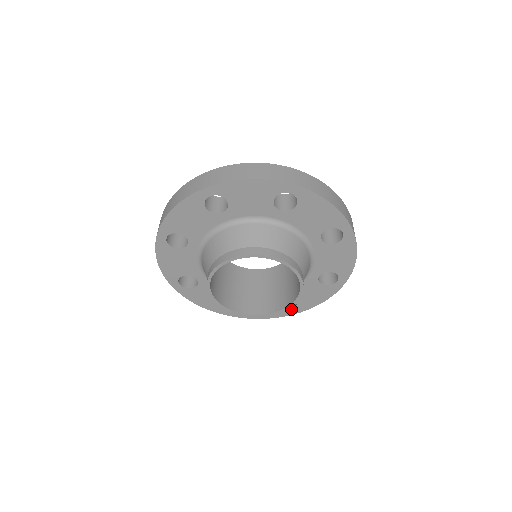
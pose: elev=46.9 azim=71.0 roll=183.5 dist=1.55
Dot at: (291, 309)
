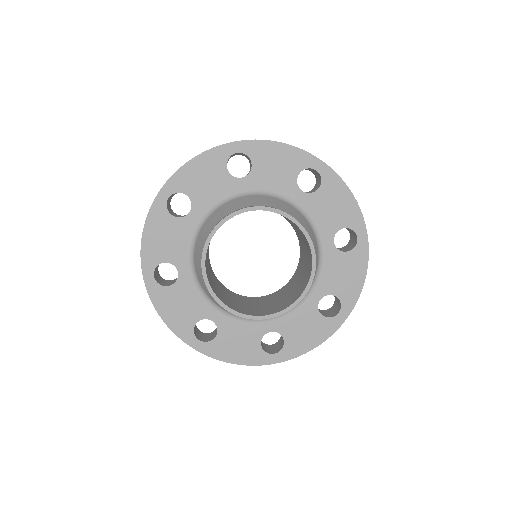
Dot at: (338, 311)
